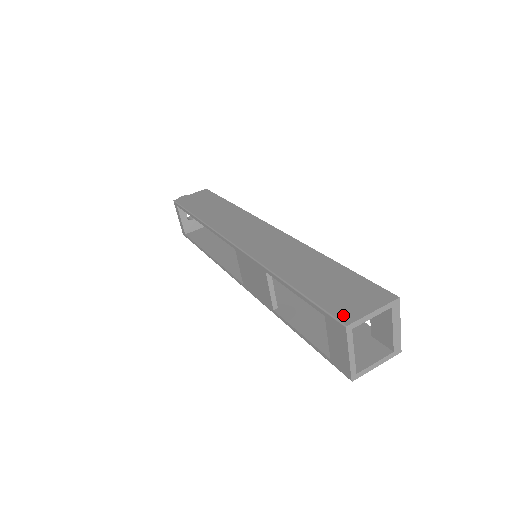
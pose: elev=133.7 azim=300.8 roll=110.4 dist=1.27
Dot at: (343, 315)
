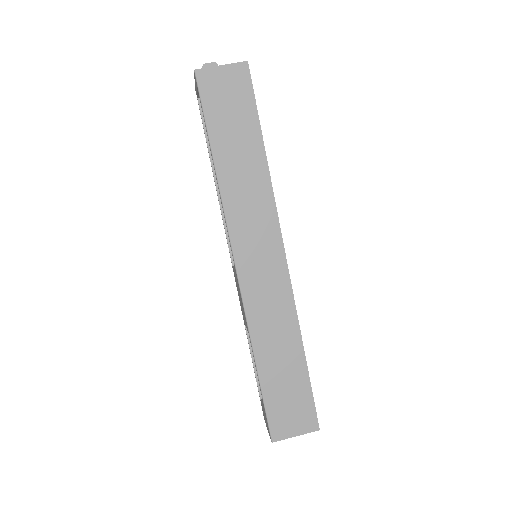
Dot at: (276, 431)
